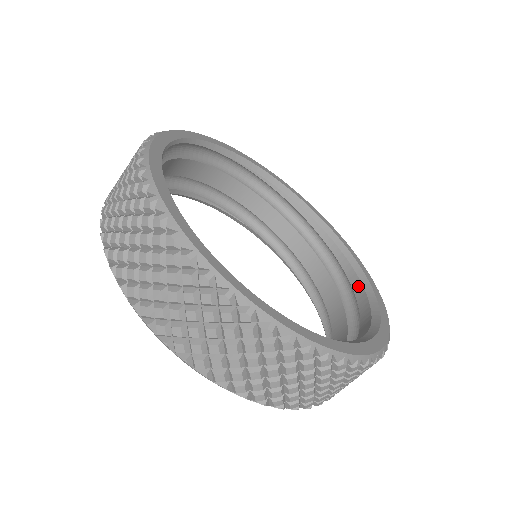
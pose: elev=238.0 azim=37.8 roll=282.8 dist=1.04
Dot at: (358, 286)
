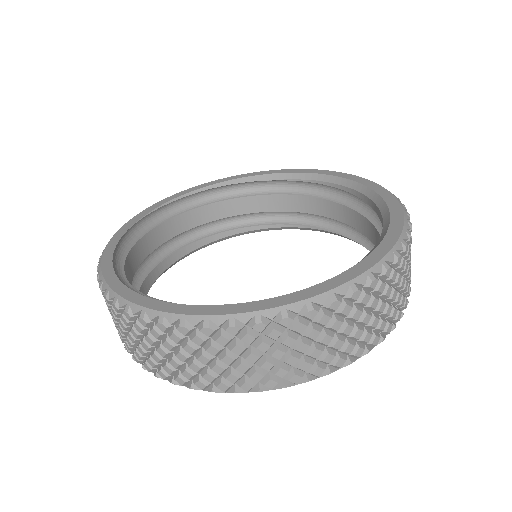
Dot at: occluded
